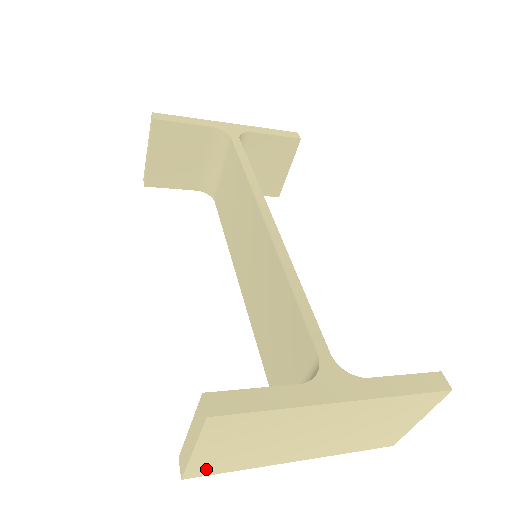
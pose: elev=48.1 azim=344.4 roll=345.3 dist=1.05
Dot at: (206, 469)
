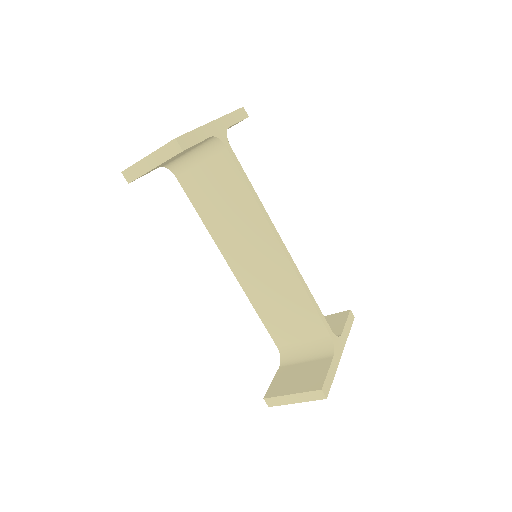
Dot at: occluded
